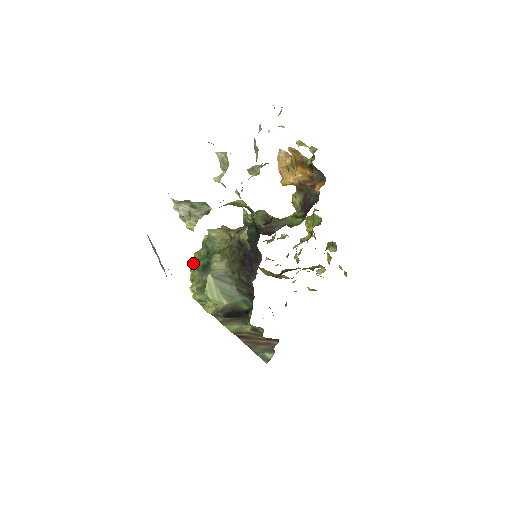
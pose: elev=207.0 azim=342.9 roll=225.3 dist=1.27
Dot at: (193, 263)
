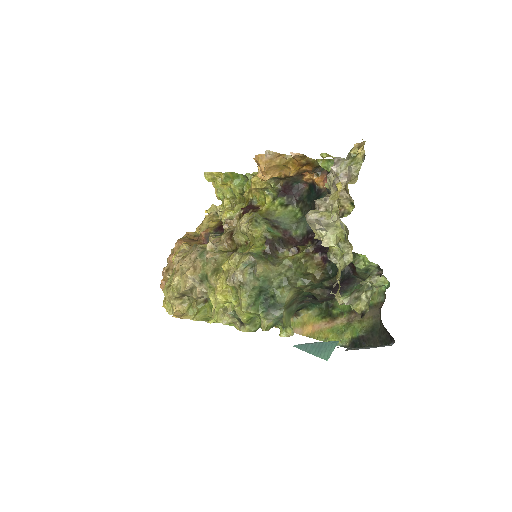
Dot at: (252, 309)
